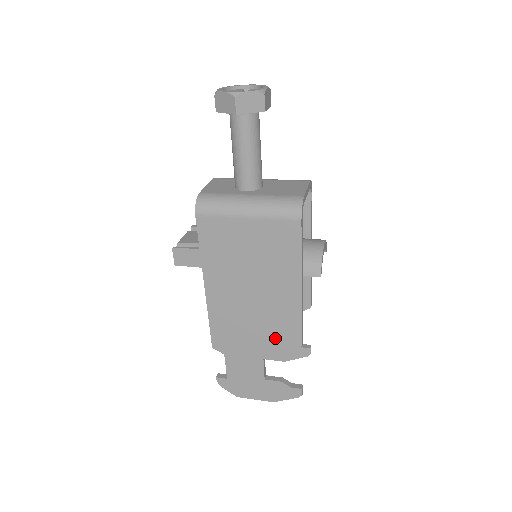
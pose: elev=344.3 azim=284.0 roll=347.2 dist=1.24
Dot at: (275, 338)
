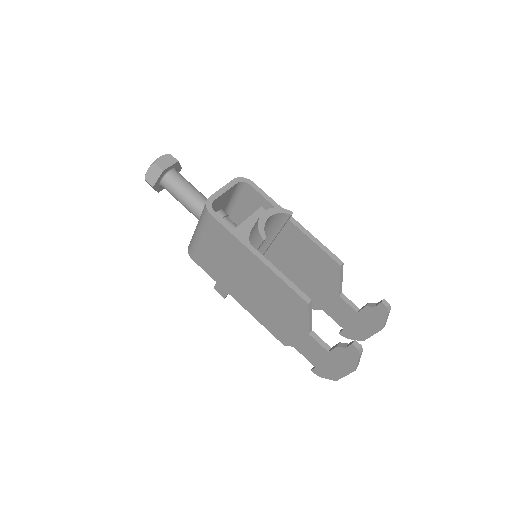
Dot at: (293, 310)
